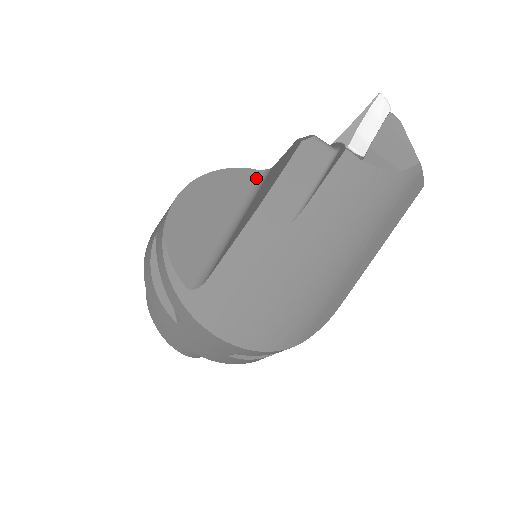
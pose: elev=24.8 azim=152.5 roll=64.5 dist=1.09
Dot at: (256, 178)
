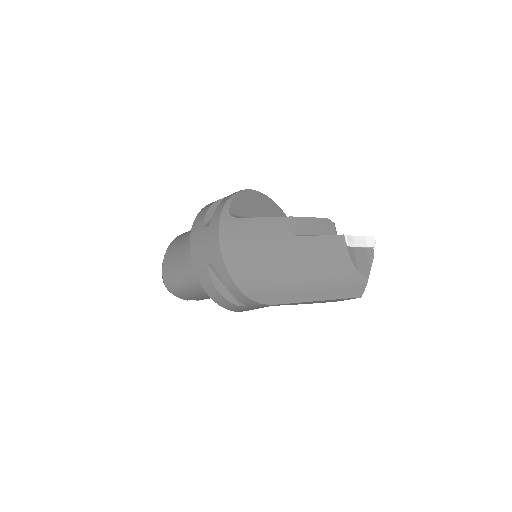
Dot at: occluded
